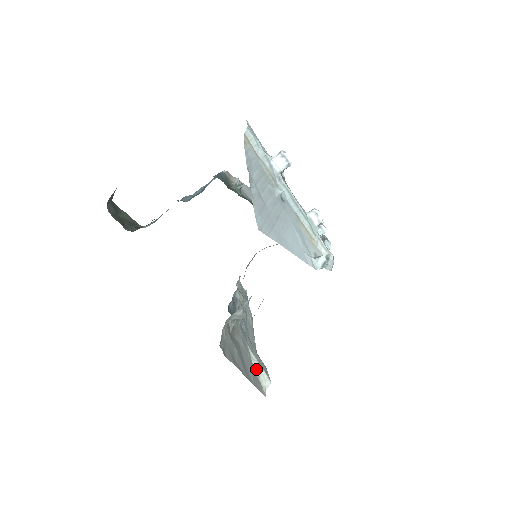
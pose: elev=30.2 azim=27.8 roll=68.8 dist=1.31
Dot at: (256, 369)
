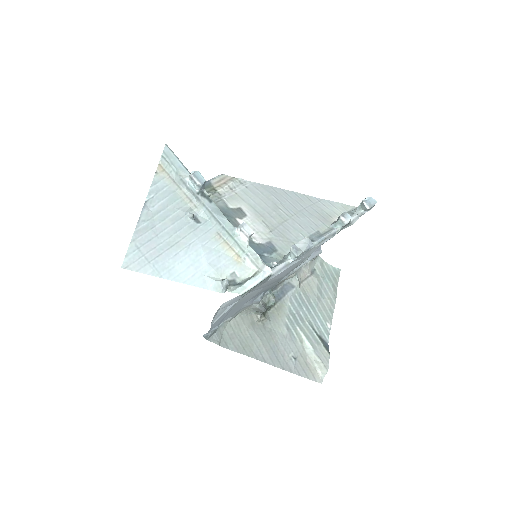
Dot at: (310, 356)
